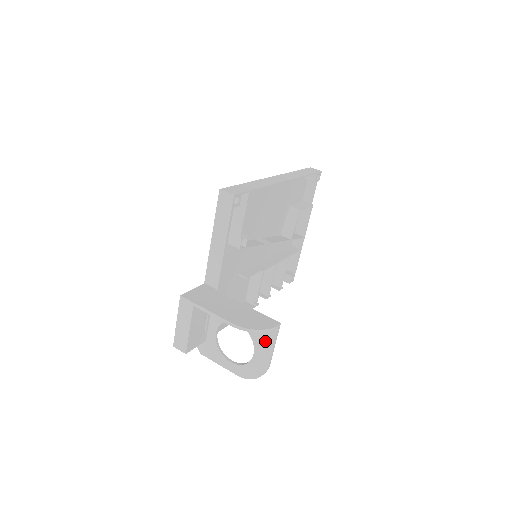
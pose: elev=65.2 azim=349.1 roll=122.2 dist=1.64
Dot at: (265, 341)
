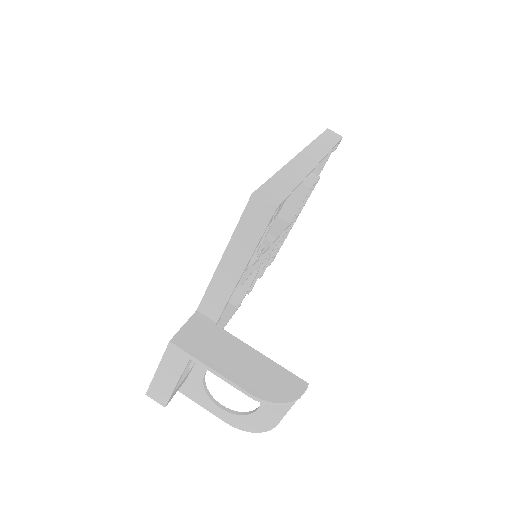
Dot at: occluded
